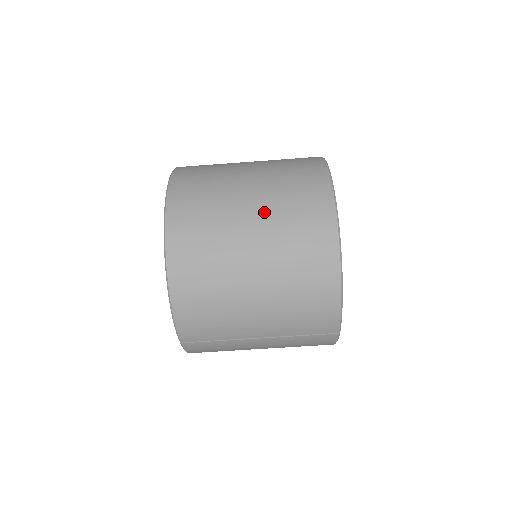
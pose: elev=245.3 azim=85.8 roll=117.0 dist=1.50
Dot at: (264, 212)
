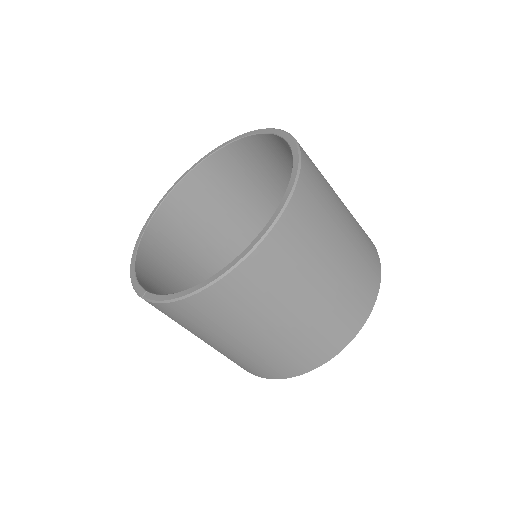
Dot at: (316, 309)
